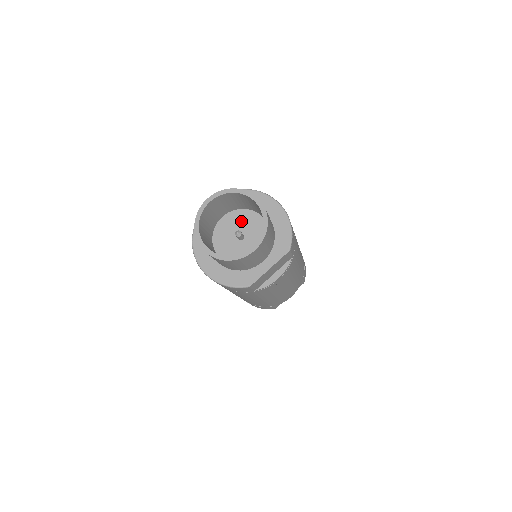
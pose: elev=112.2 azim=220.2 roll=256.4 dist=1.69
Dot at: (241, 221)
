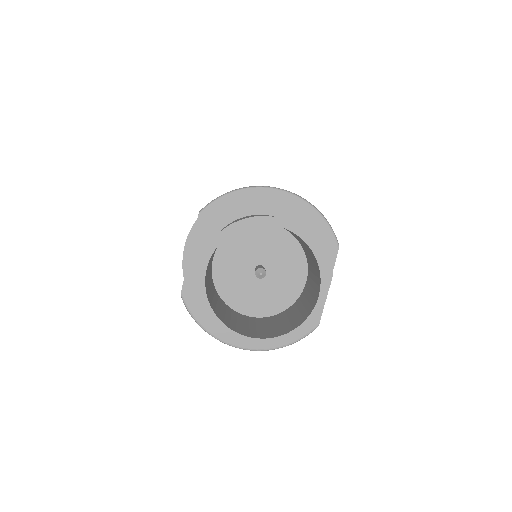
Dot at: (244, 249)
